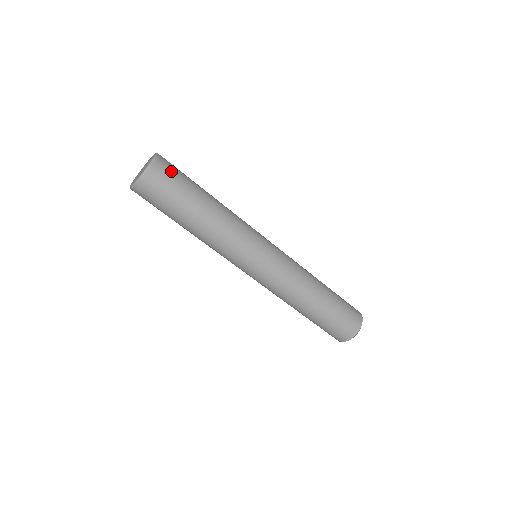
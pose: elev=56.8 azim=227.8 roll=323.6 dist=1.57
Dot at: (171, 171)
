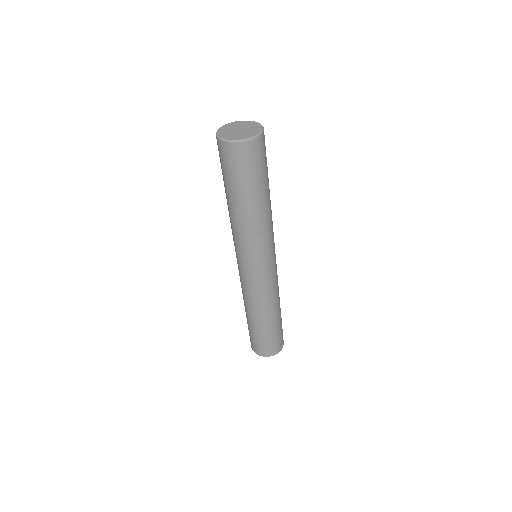
Dot at: (258, 157)
